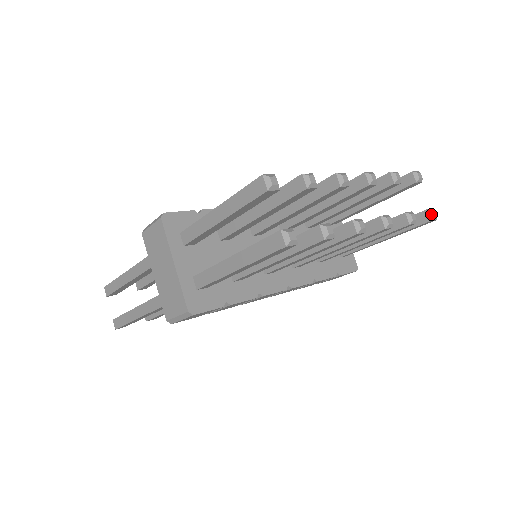
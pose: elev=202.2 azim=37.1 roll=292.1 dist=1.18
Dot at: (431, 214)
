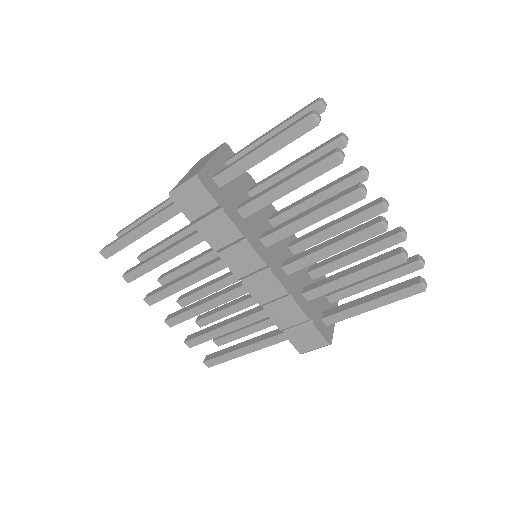
Dot at: (422, 279)
